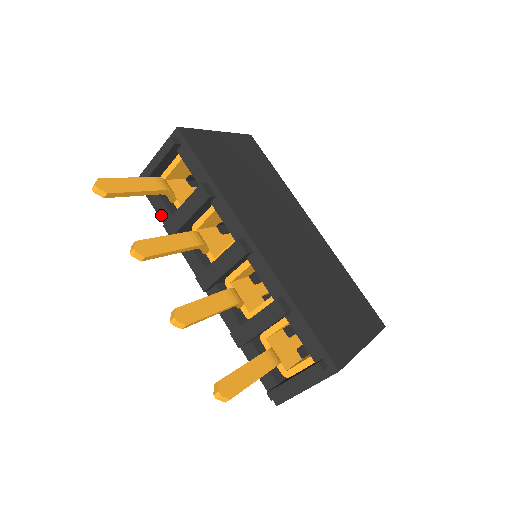
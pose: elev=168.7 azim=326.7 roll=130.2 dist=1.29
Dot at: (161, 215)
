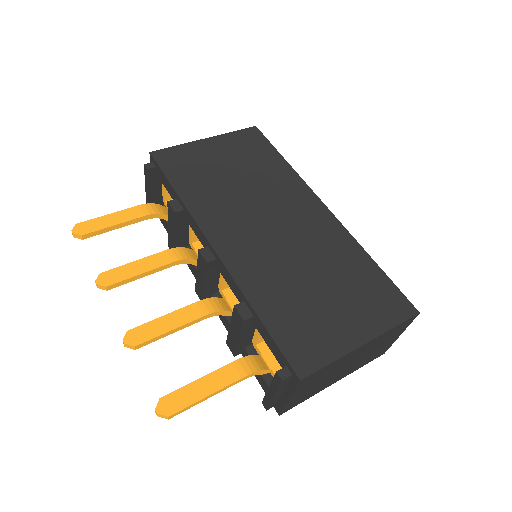
Dot at: occluded
